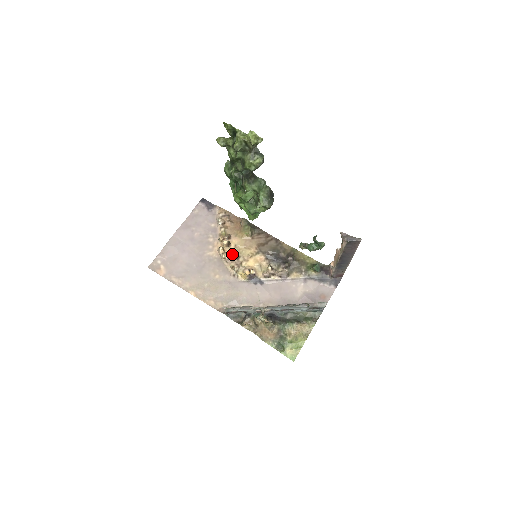
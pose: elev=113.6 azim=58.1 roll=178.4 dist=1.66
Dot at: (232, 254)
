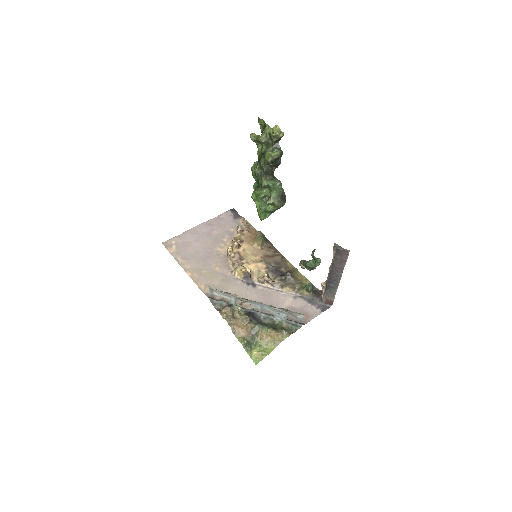
Dot at: (238, 254)
